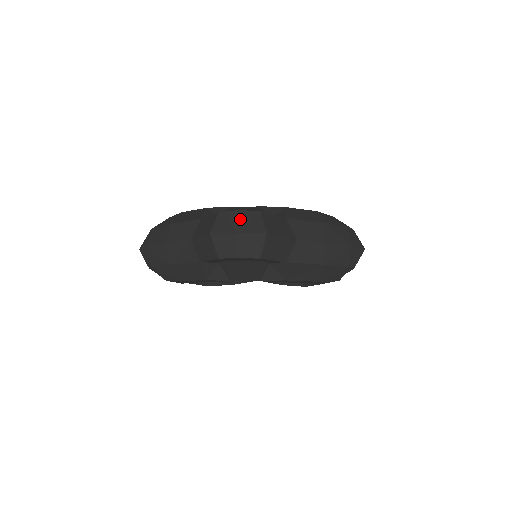
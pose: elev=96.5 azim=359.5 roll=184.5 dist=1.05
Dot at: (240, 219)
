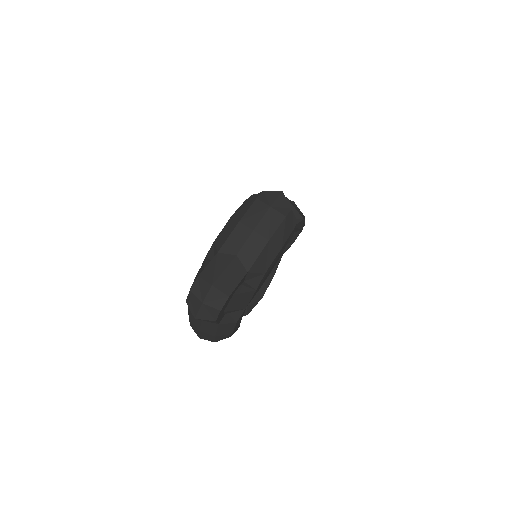
Dot at: (195, 295)
